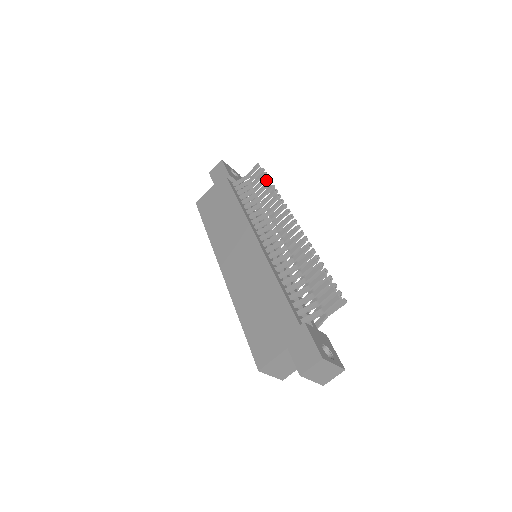
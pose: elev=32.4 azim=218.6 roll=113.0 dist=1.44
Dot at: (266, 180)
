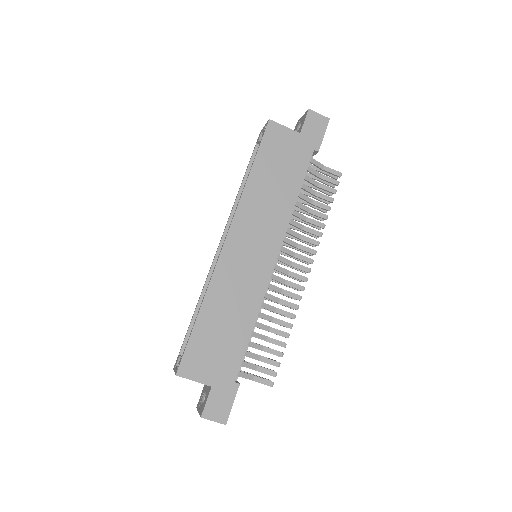
Dot at: (328, 194)
